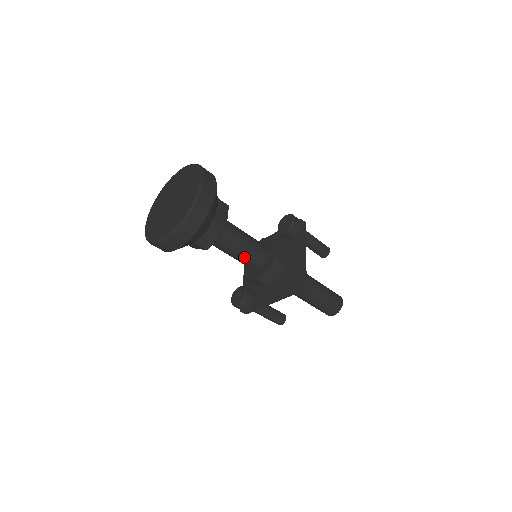
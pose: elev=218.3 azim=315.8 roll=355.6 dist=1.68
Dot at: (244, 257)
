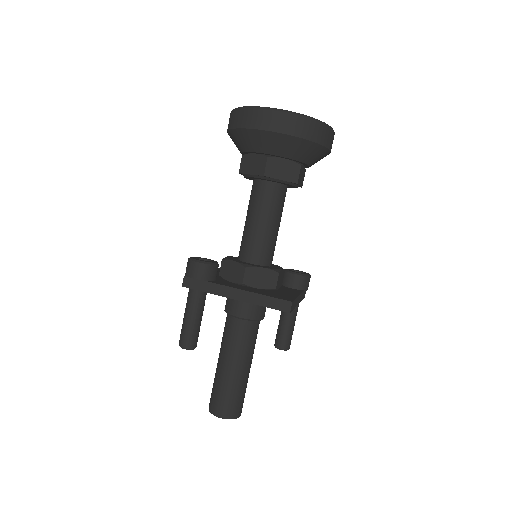
Dot at: (261, 233)
